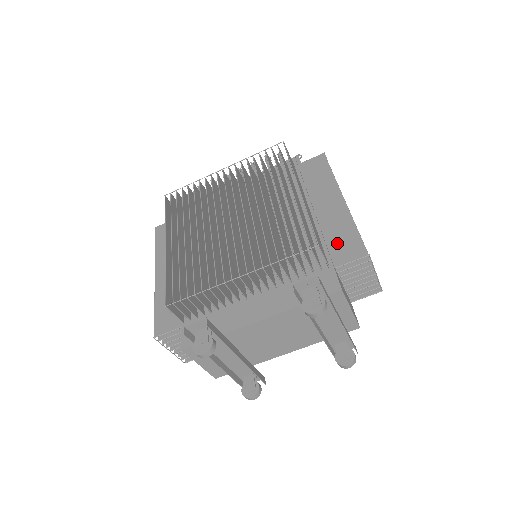
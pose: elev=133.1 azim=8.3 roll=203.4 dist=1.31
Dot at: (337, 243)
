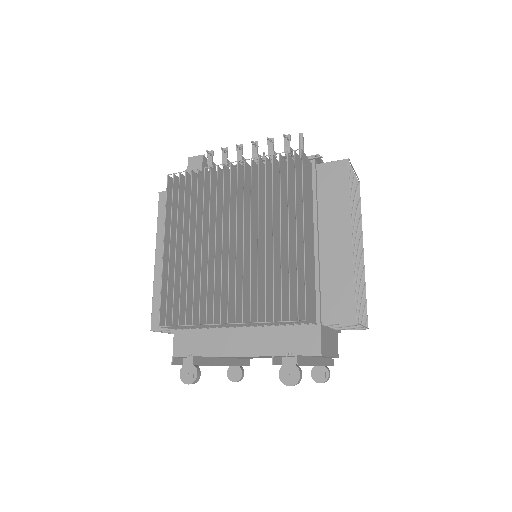
Dot at: (331, 295)
